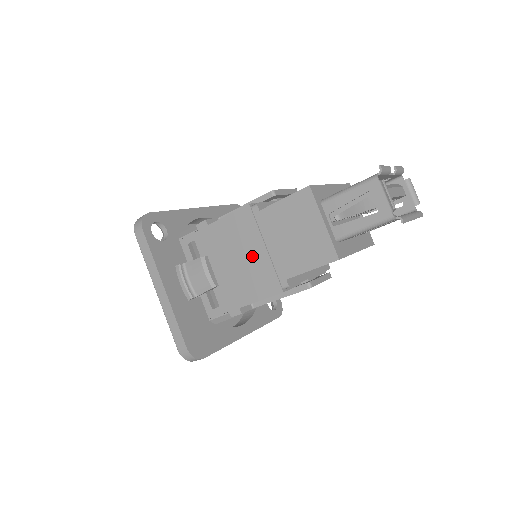
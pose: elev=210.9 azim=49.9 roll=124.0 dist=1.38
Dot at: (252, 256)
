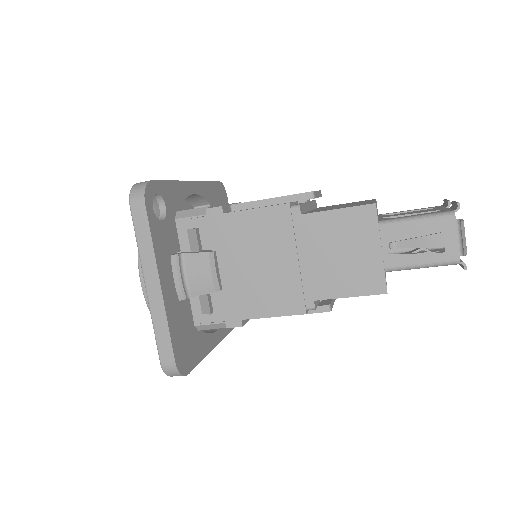
Dot at: (276, 264)
